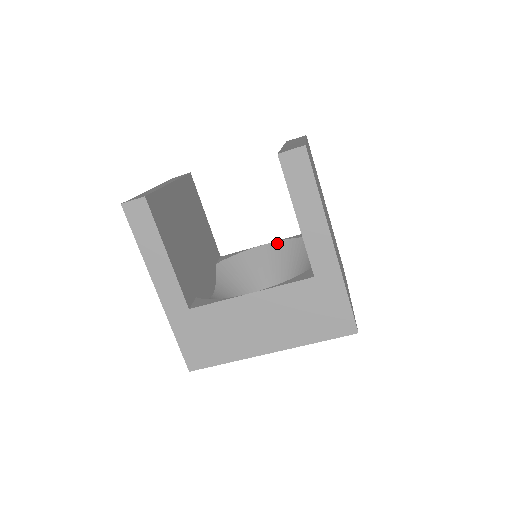
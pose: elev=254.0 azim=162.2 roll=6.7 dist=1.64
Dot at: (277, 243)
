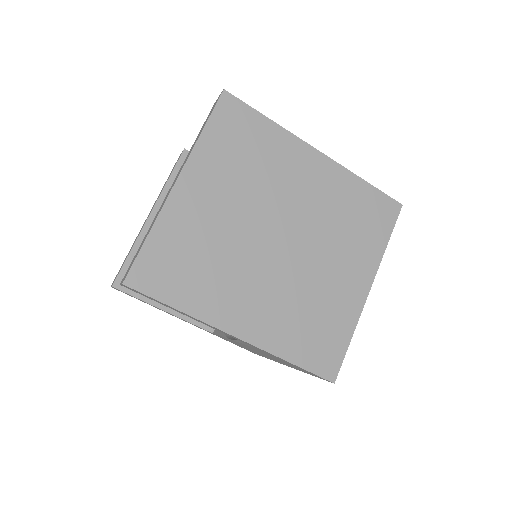
Dot at: occluded
